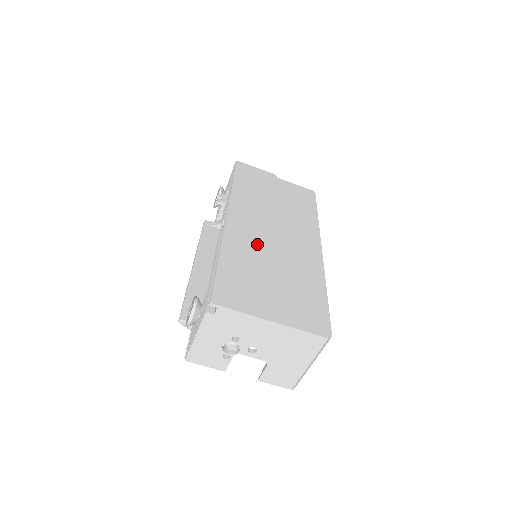
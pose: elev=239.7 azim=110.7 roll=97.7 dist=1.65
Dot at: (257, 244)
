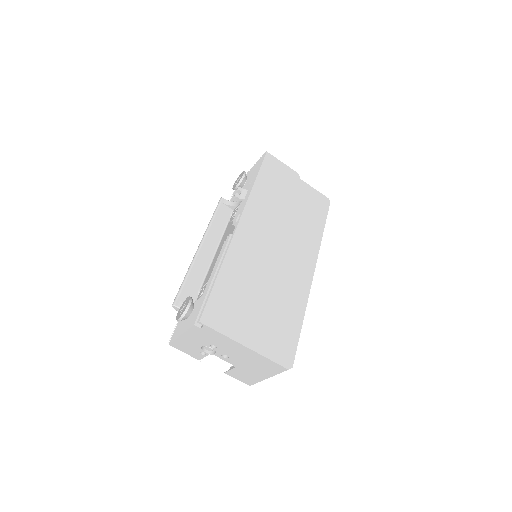
Dot at: (257, 260)
